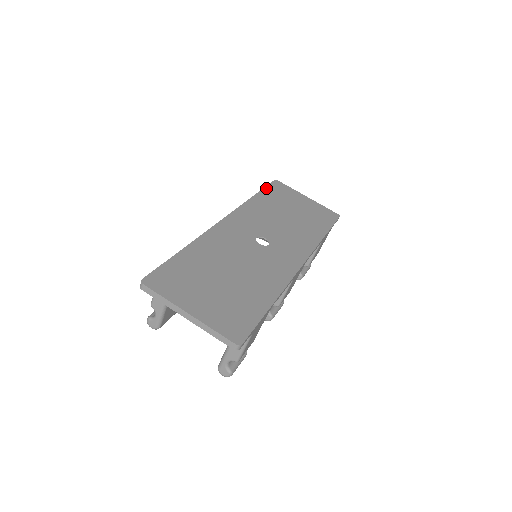
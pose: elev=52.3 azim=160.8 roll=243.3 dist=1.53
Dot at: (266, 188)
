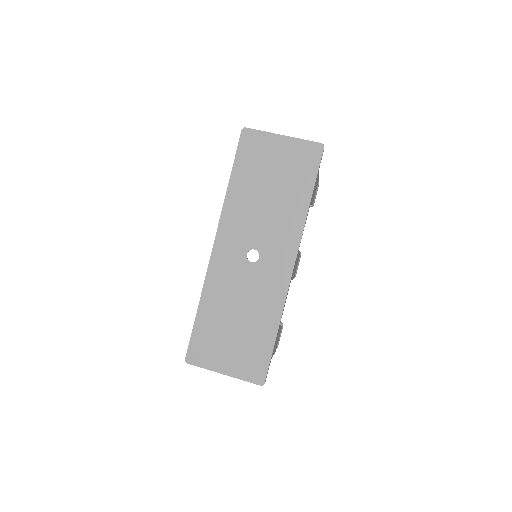
Dot at: (237, 157)
